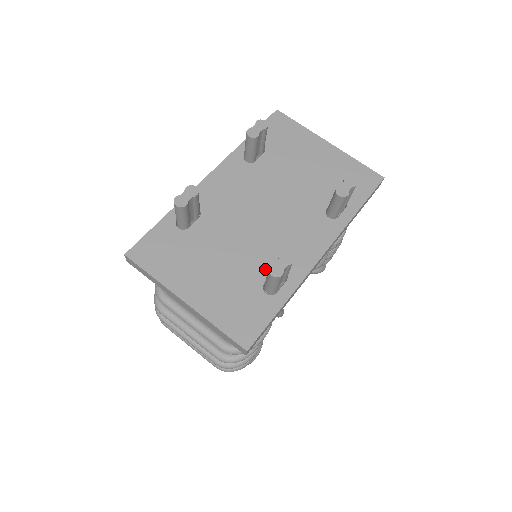
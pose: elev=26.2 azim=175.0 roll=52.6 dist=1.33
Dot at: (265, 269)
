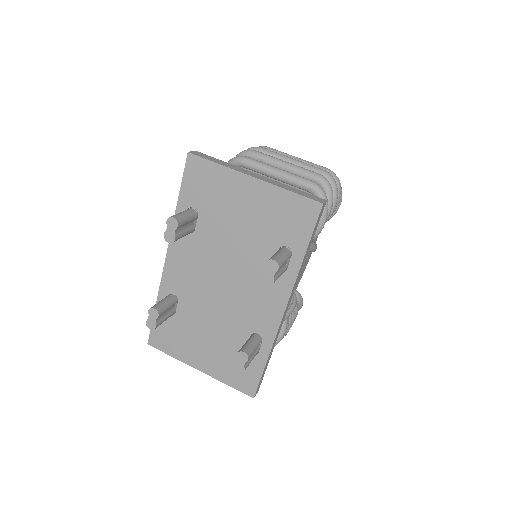
Dot at: (243, 335)
